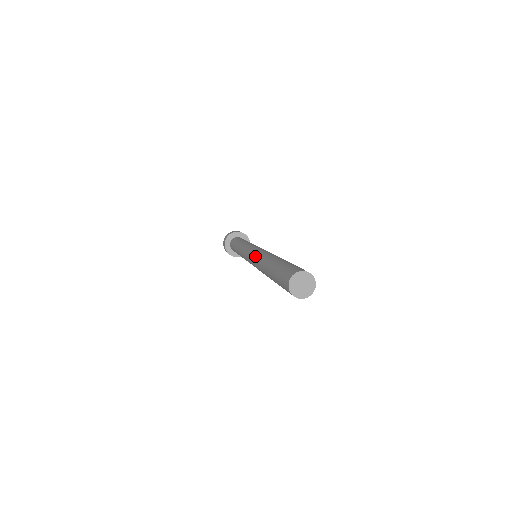
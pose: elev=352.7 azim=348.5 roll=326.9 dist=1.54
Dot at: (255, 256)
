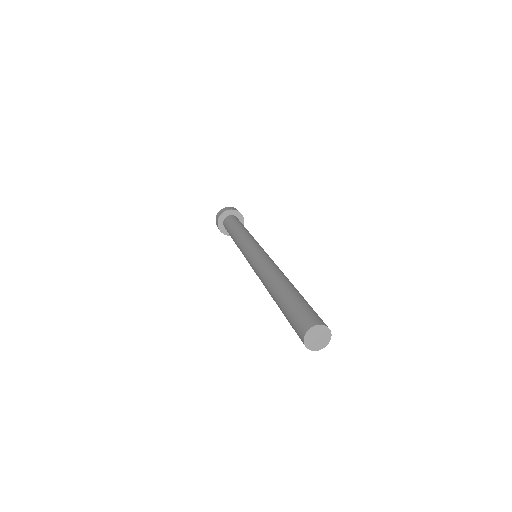
Dot at: (259, 264)
